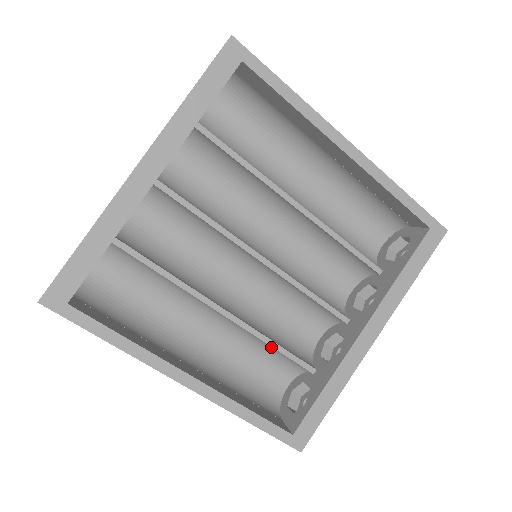
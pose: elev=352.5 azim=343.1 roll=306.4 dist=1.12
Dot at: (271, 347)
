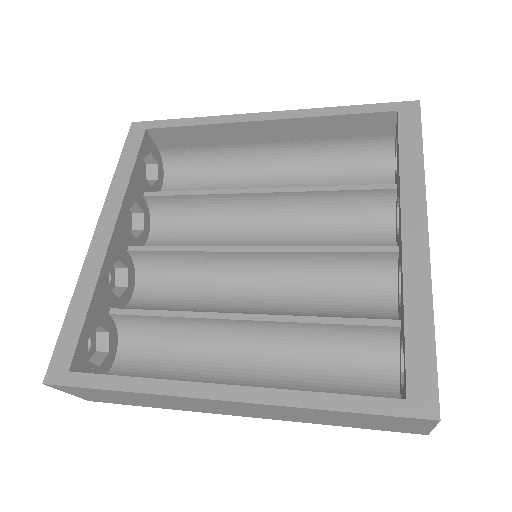
Dot at: (328, 329)
